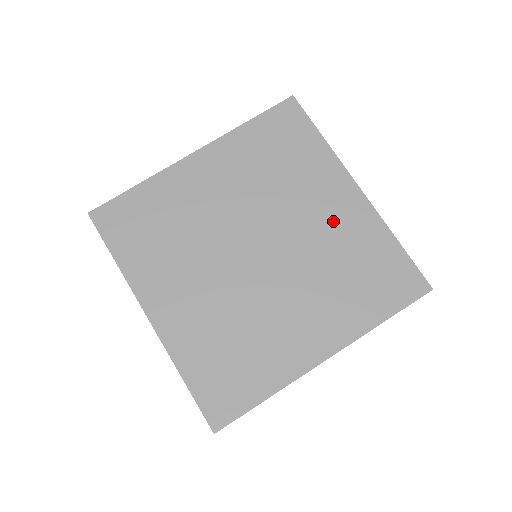
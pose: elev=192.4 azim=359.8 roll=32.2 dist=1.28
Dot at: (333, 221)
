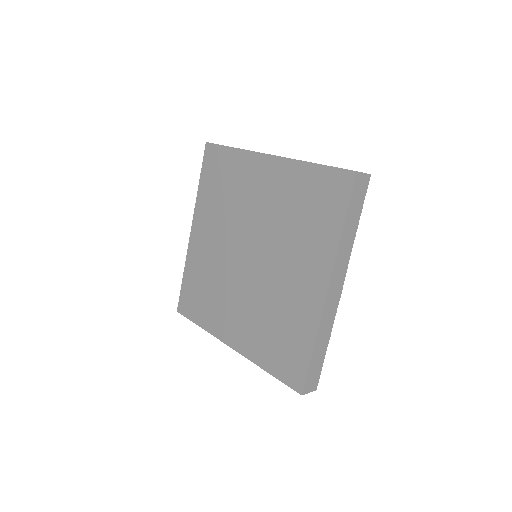
Dot at: (294, 289)
